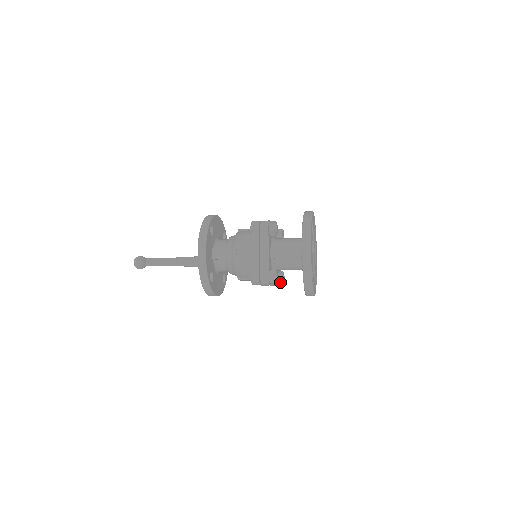
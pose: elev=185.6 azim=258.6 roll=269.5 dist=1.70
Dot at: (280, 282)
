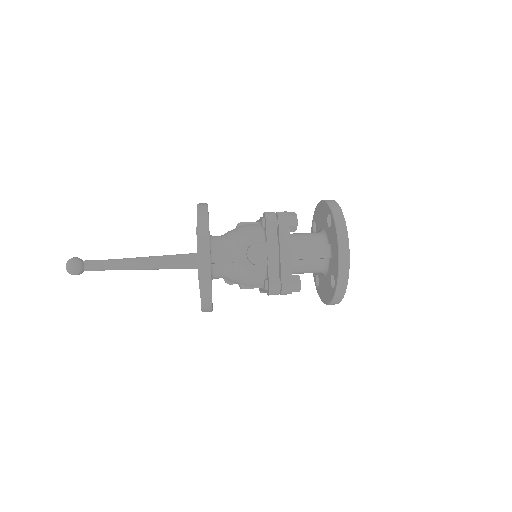
Dot at: occluded
